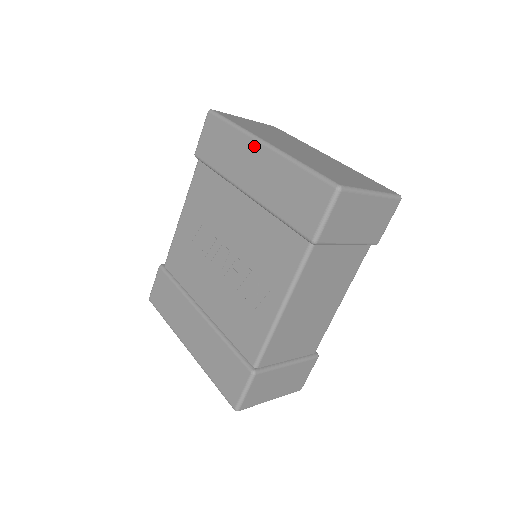
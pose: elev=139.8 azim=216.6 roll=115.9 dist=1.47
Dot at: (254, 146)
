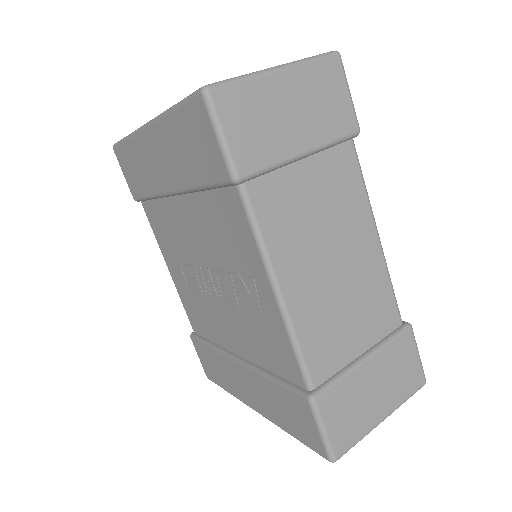
Dot at: (144, 138)
